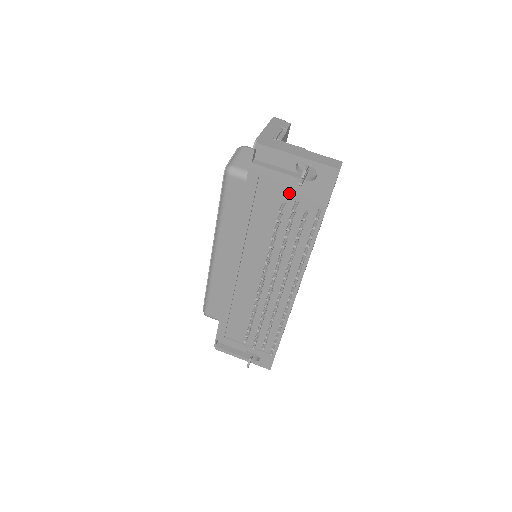
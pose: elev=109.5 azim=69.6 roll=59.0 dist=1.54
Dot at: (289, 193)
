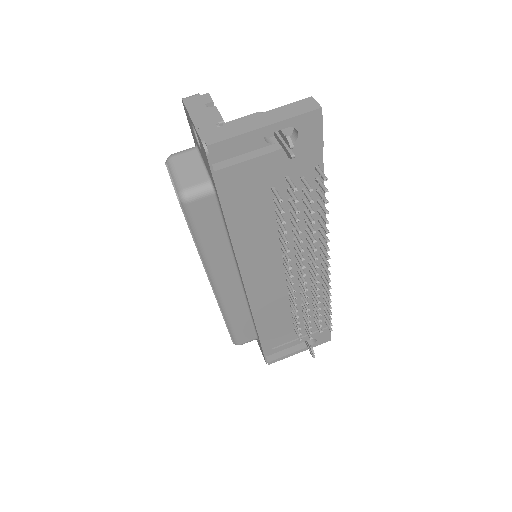
Dot at: (274, 173)
